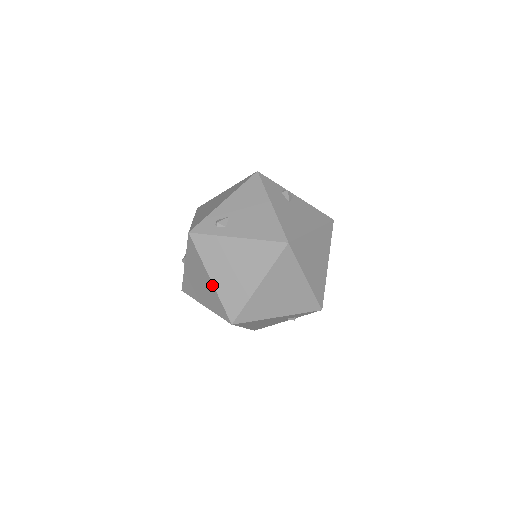
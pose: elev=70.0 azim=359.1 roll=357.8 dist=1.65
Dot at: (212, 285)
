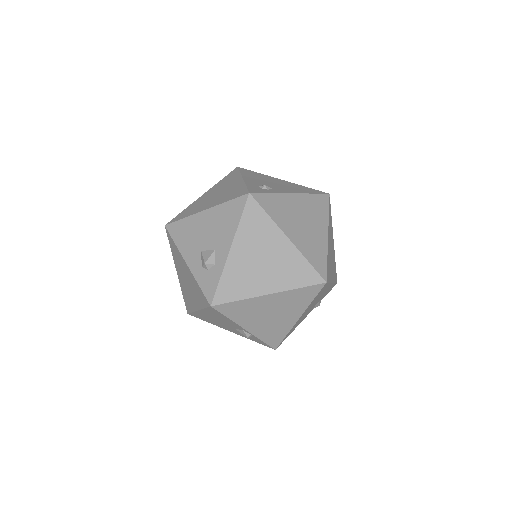
Dot at: (292, 245)
